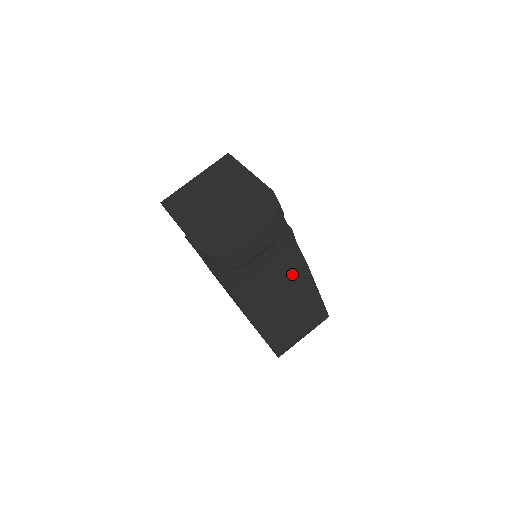
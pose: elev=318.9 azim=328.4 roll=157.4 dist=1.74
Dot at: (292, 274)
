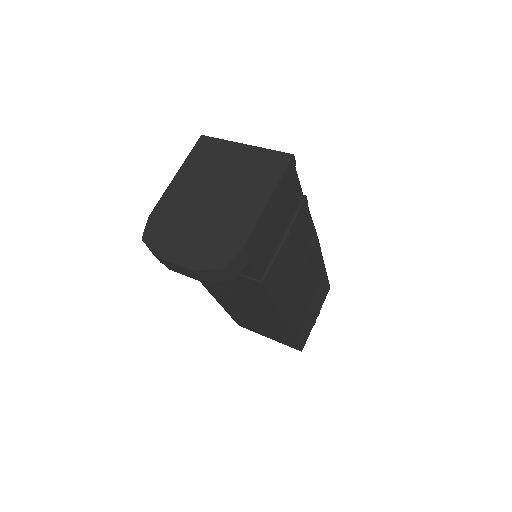
Dot at: (259, 304)
